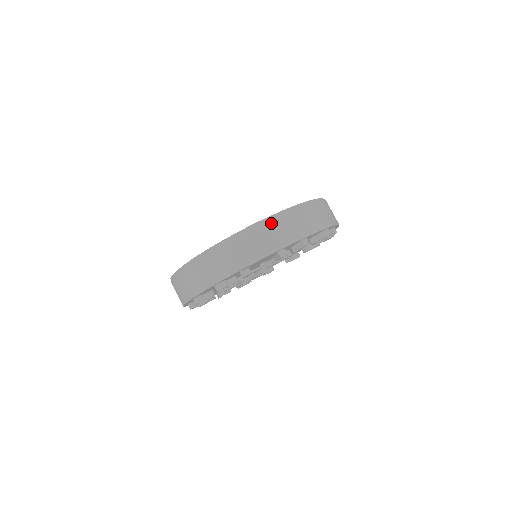
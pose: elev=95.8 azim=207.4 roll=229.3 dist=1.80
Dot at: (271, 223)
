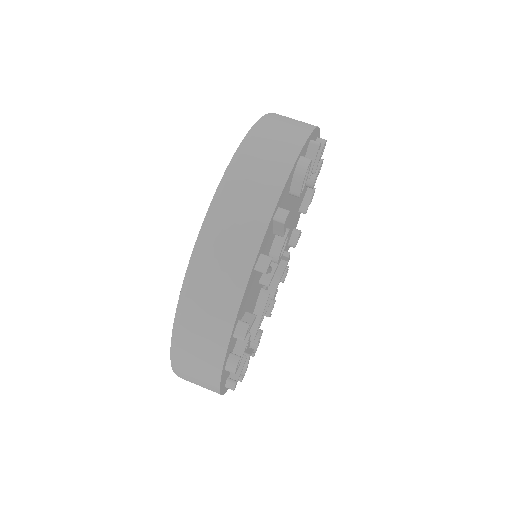
Dot at: (208, 243)
